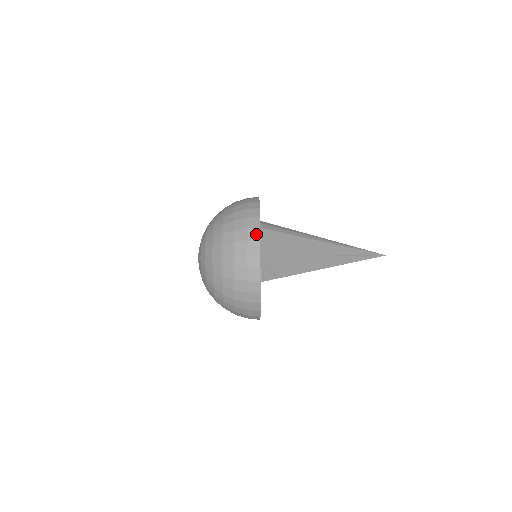
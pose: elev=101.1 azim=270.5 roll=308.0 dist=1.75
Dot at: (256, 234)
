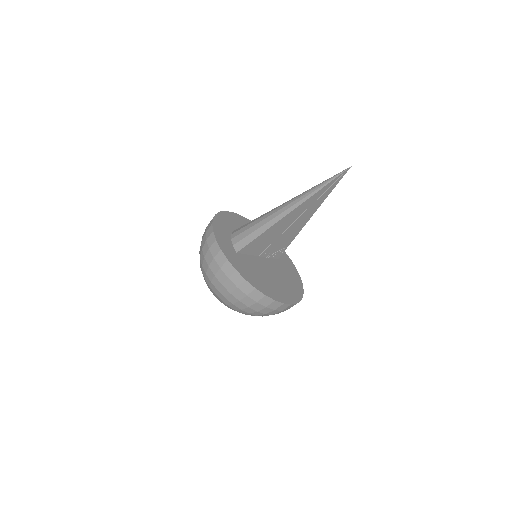
Dot at: (238, 277)
